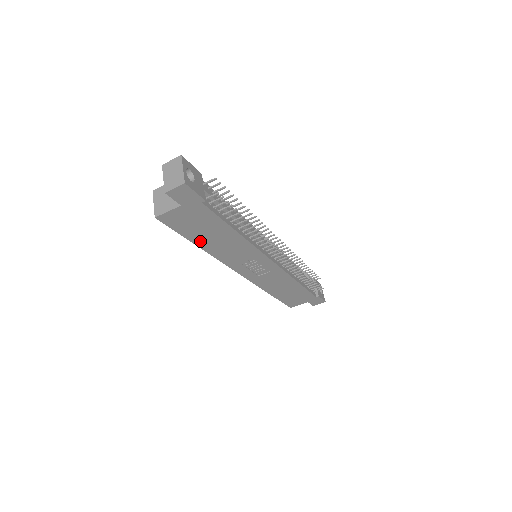
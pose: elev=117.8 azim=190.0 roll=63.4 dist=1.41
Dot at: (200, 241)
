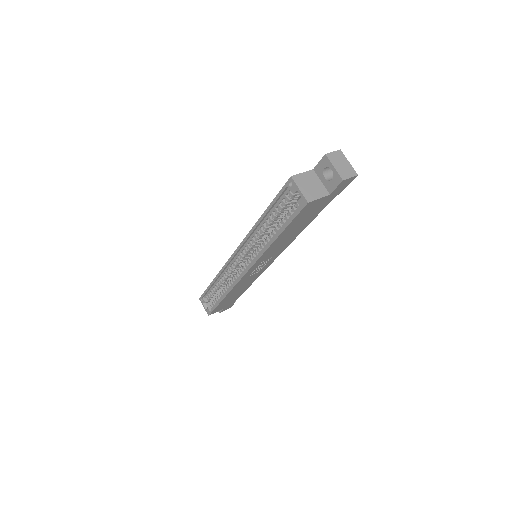
Dot at: (284, 233)
